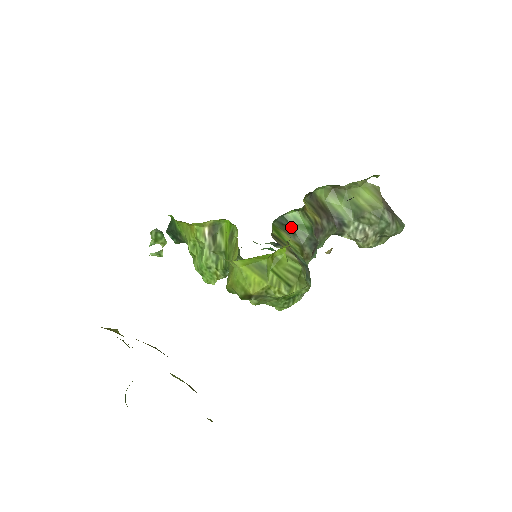
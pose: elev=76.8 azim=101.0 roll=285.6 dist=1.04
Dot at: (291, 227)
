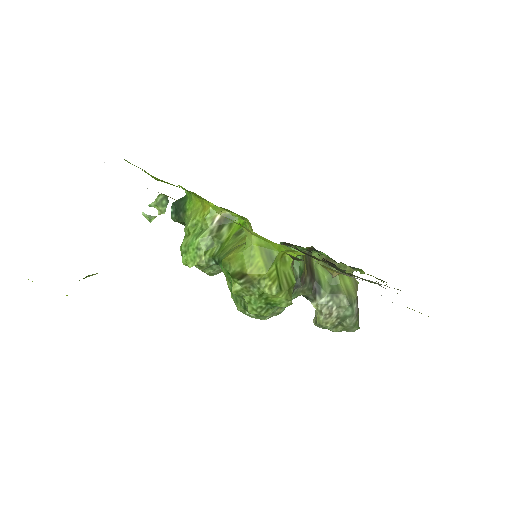
Dot at: occluded
